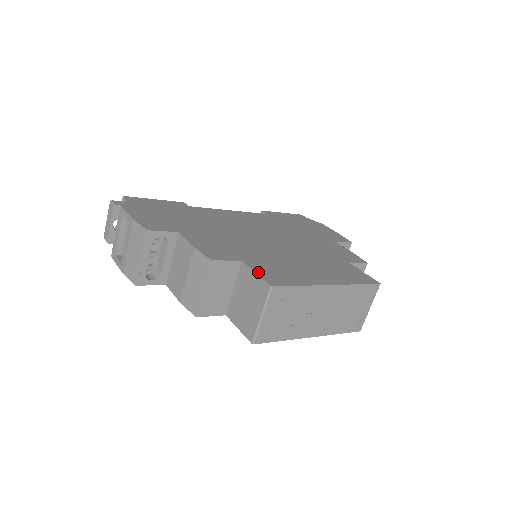
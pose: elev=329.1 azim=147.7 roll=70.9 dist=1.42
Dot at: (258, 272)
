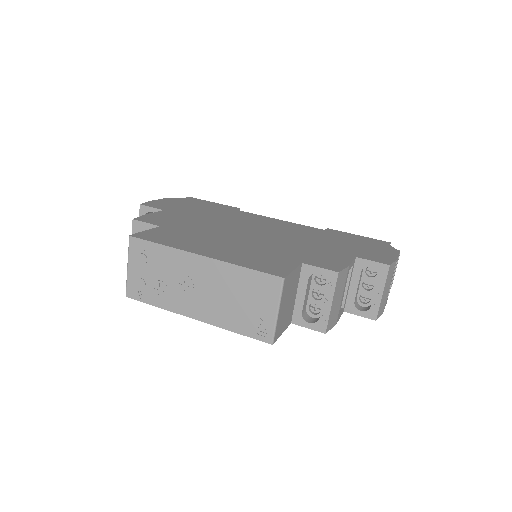
Dot at: (149, 231)
